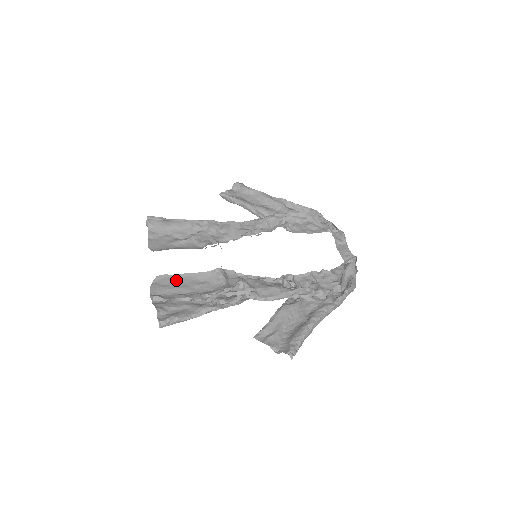
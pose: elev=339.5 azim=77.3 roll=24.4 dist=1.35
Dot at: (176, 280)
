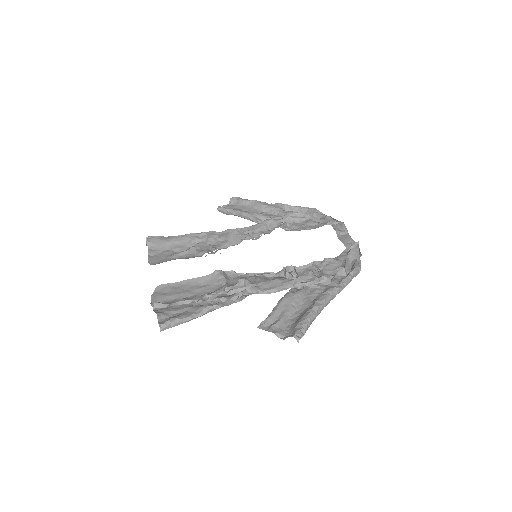
Dot at: (177, 287)
